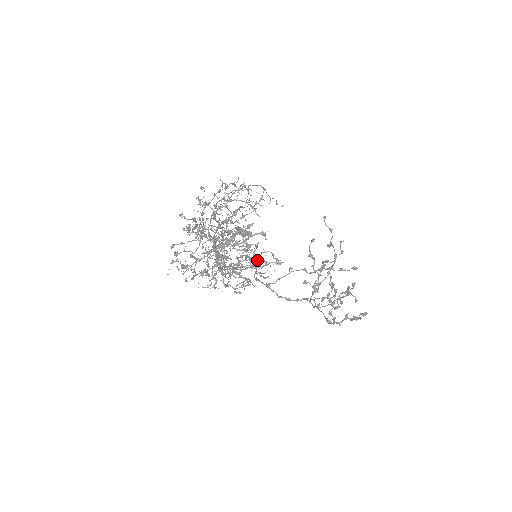
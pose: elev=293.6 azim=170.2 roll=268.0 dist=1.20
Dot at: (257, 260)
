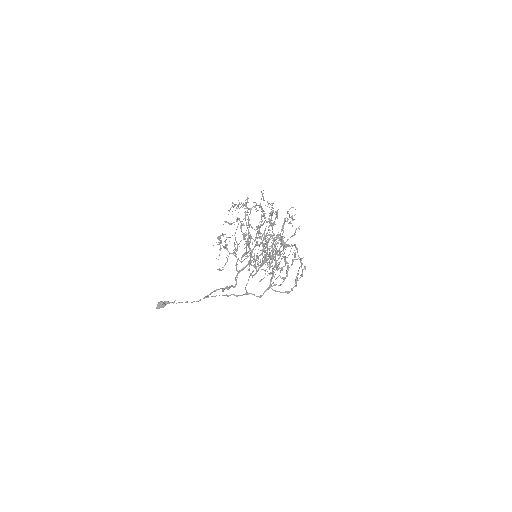
Dot at: occluded
